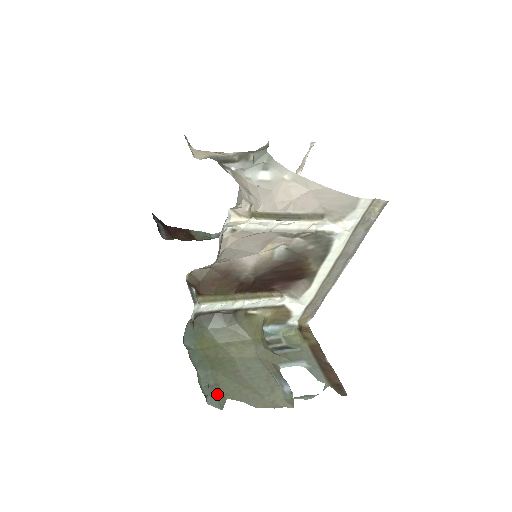
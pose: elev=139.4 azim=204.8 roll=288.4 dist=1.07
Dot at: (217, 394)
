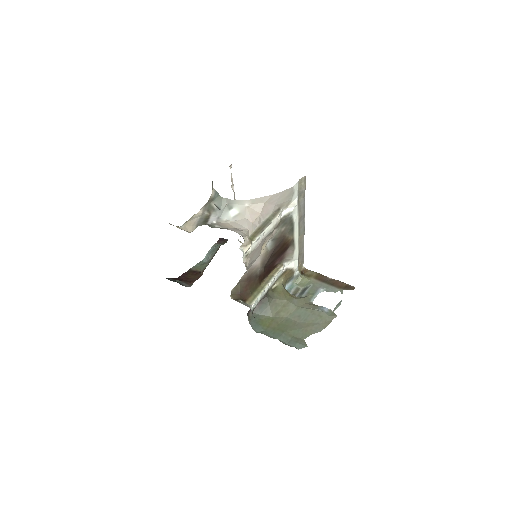
Dot at: (298, 341)
